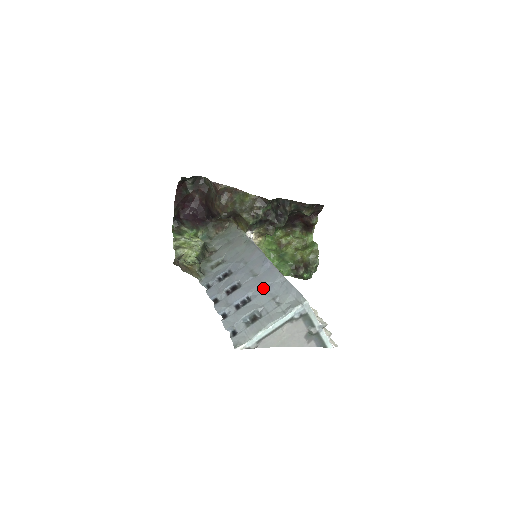
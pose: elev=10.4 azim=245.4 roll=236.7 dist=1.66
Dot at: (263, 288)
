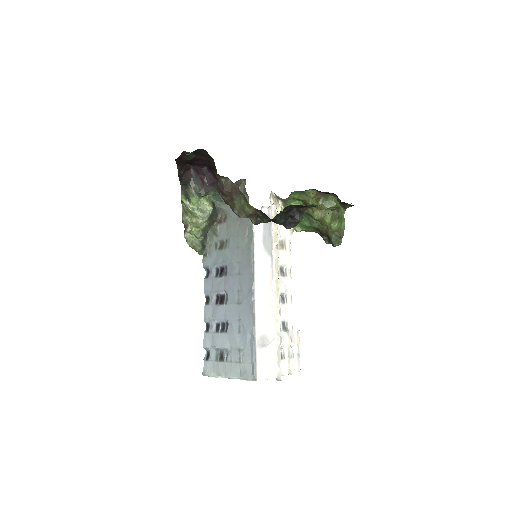
Dot at: (238, 327)
